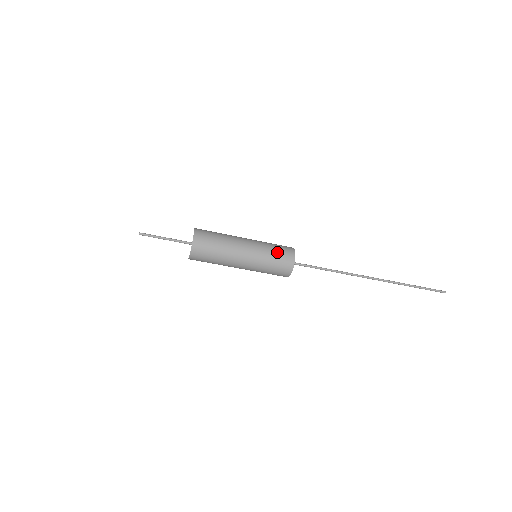
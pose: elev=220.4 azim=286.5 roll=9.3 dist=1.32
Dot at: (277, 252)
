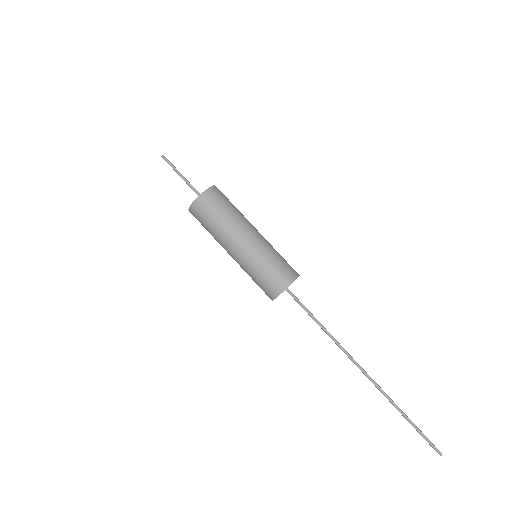
Dot at: (280, 262)
